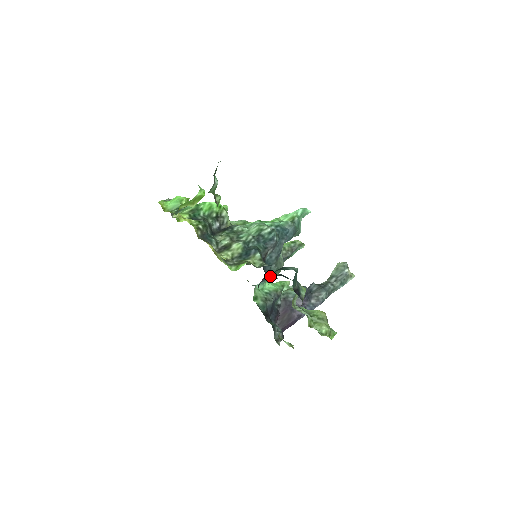
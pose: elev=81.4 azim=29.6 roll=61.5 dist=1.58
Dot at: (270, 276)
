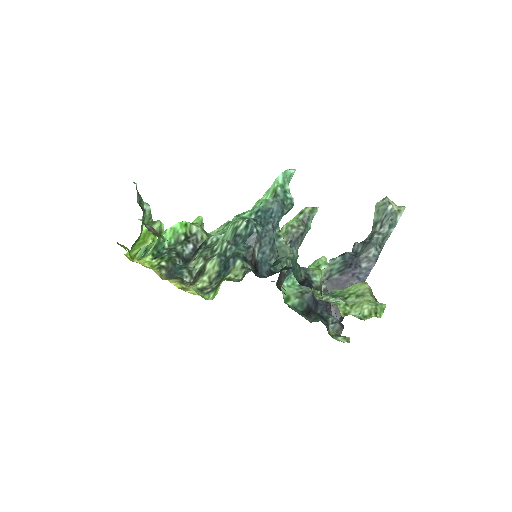
Dot at: occluded
